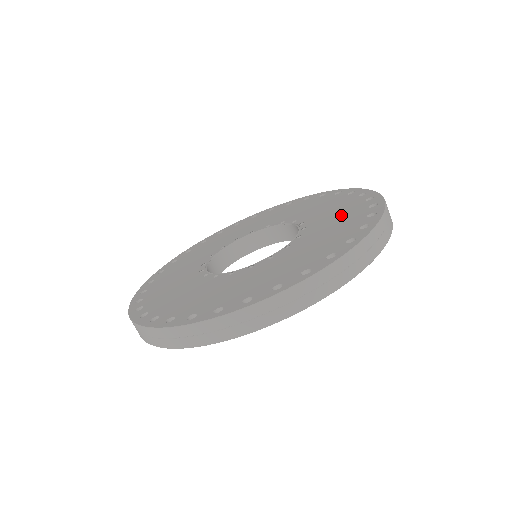
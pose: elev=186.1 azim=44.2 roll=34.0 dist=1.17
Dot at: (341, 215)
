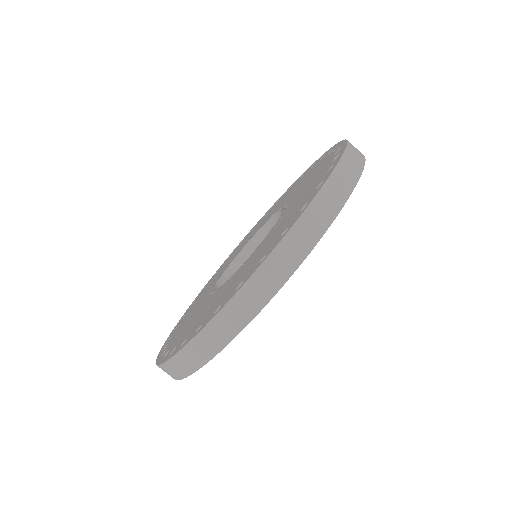
Dot at: (307, 190)
